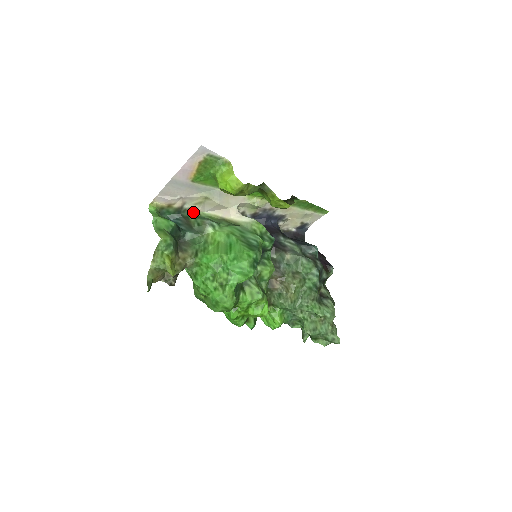
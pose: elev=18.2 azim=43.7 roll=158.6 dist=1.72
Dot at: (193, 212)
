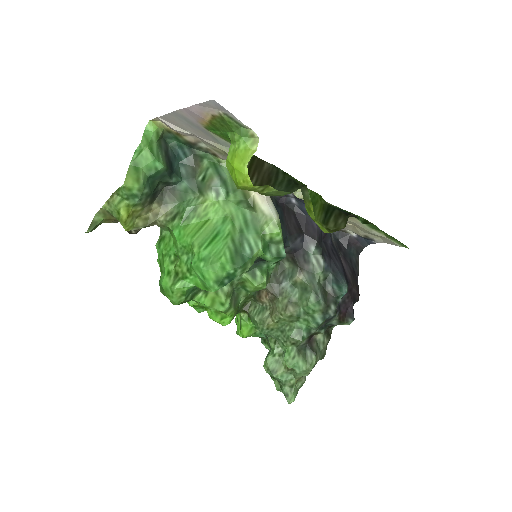
Dot at: (213, 154)
